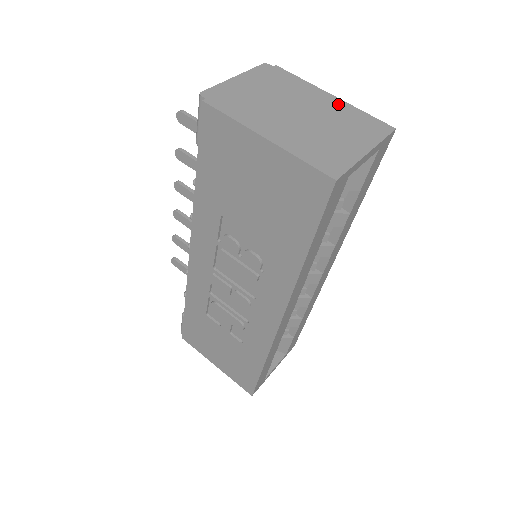
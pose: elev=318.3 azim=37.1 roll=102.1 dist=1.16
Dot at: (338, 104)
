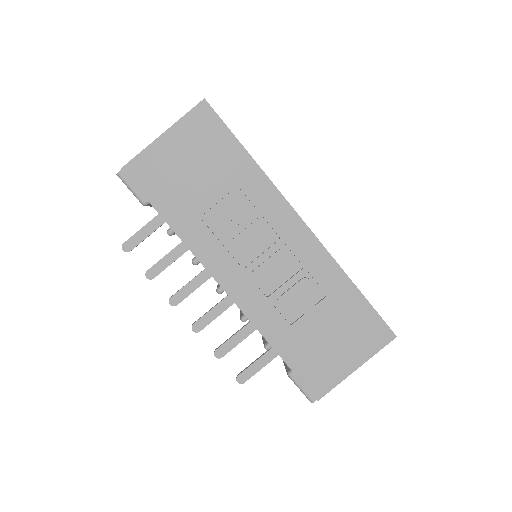
Dot at: occluded
